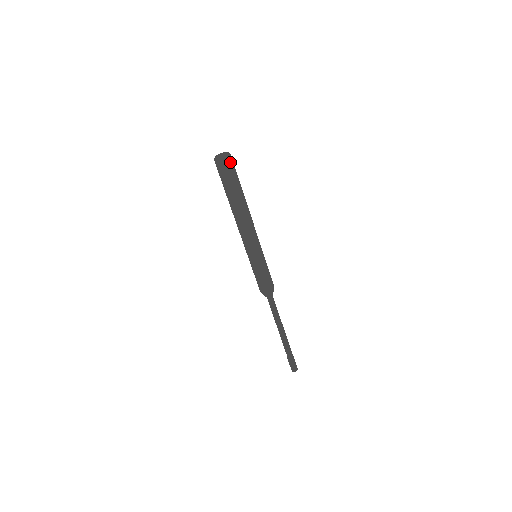
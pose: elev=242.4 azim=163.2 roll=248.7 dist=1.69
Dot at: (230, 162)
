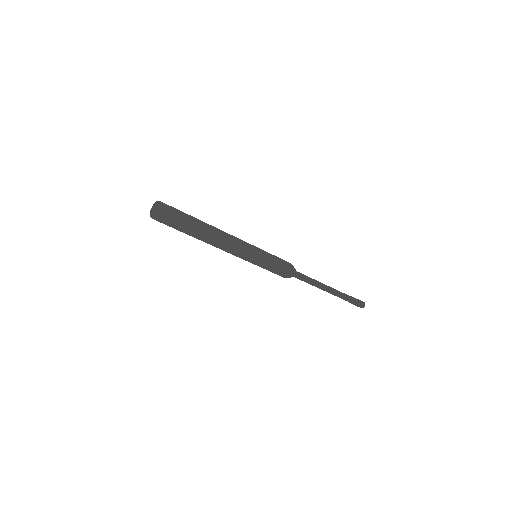
Dot at: (165, 212)
